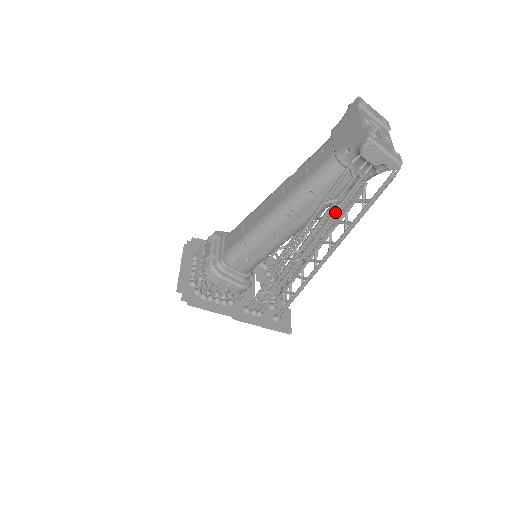
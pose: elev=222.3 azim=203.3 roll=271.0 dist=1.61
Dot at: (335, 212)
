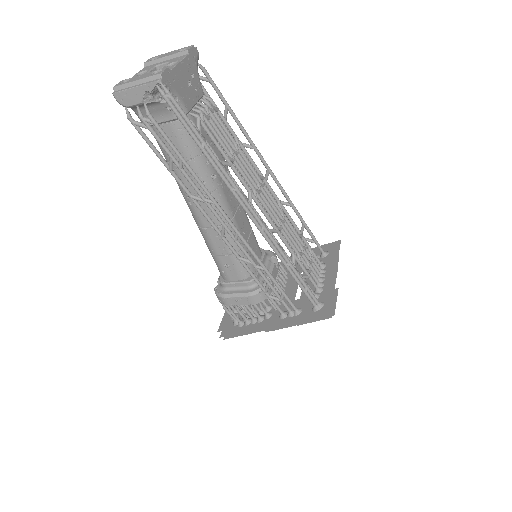
Dot at: occluded
